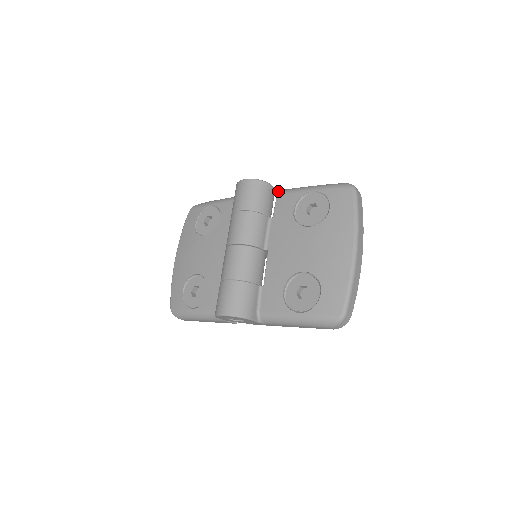
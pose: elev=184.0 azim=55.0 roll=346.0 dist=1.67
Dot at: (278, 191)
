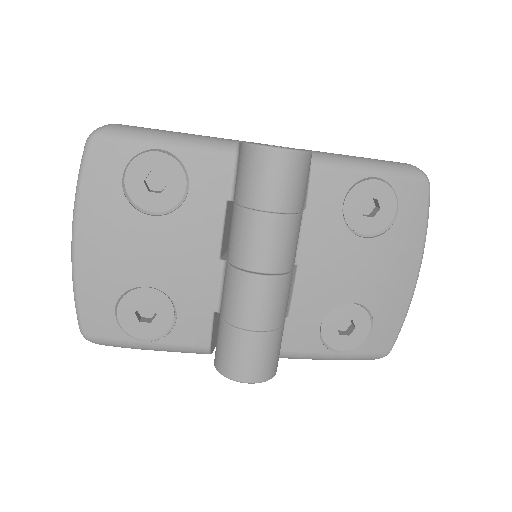
Dot at: (312, 158)
